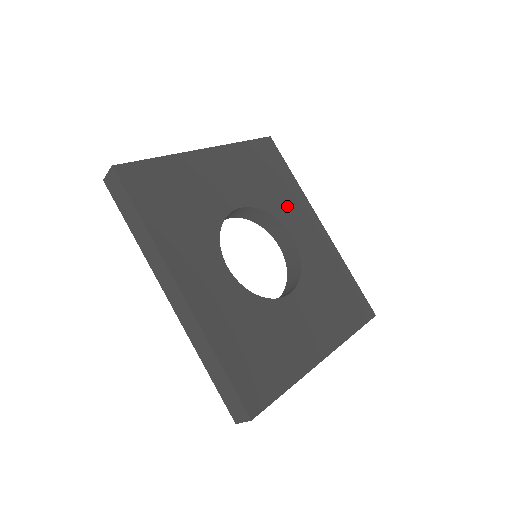
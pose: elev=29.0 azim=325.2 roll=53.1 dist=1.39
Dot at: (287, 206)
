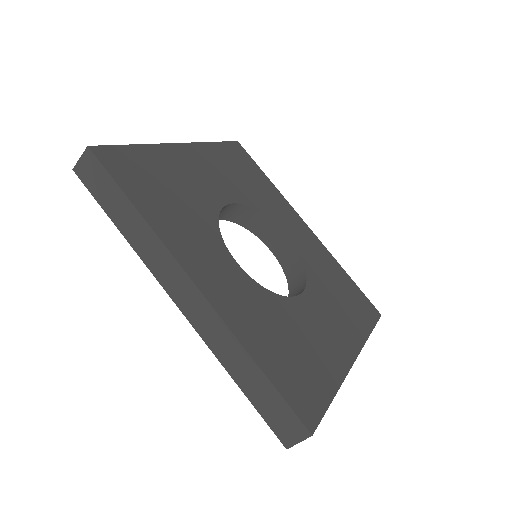
Dot at: (272, 206)
